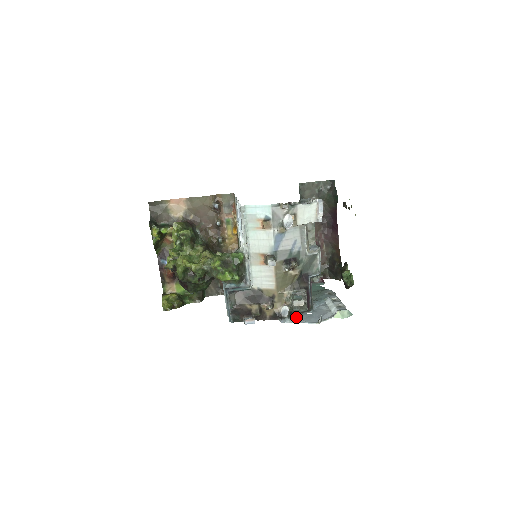
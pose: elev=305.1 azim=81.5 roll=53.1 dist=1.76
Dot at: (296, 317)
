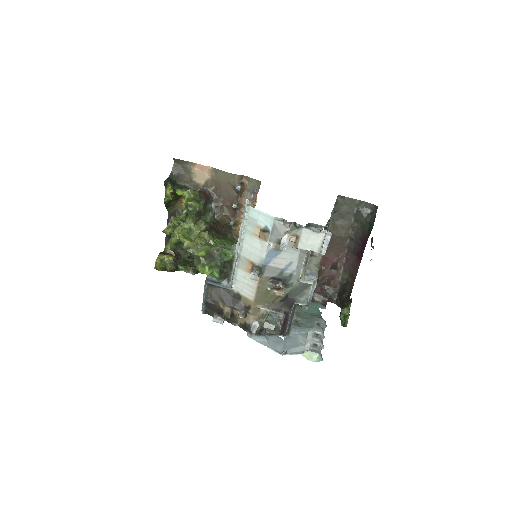
Dot at: (264, 337)
